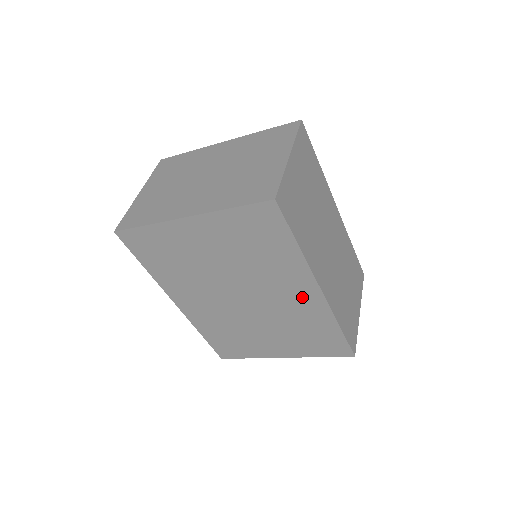
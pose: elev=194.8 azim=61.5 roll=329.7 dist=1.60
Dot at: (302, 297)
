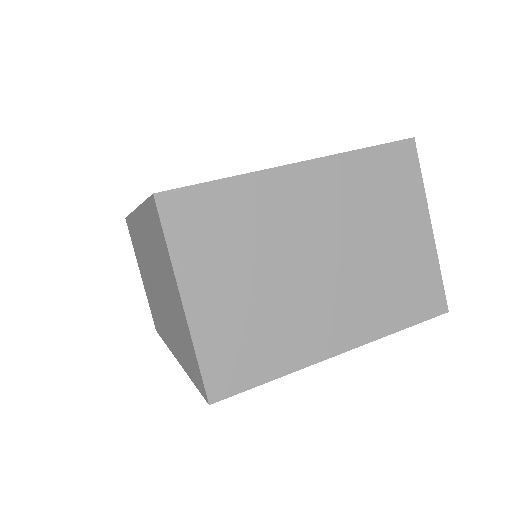
Dot at: occluded
